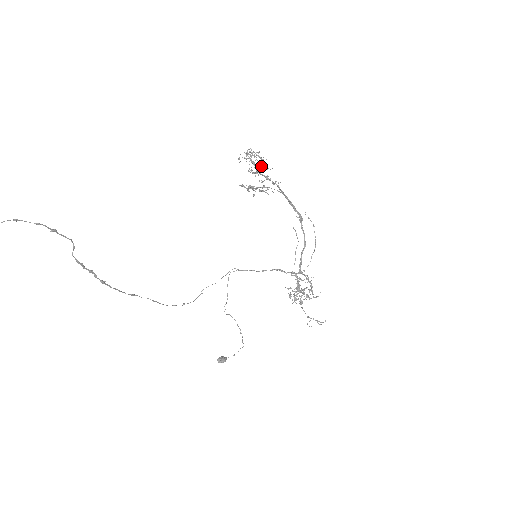
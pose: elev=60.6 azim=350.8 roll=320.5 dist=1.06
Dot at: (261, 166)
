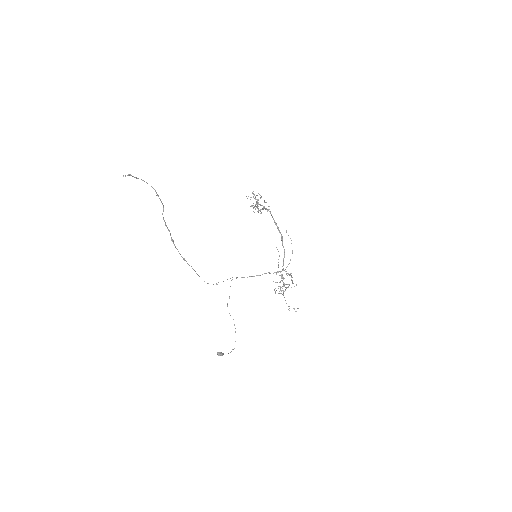
Dot at: occluded
